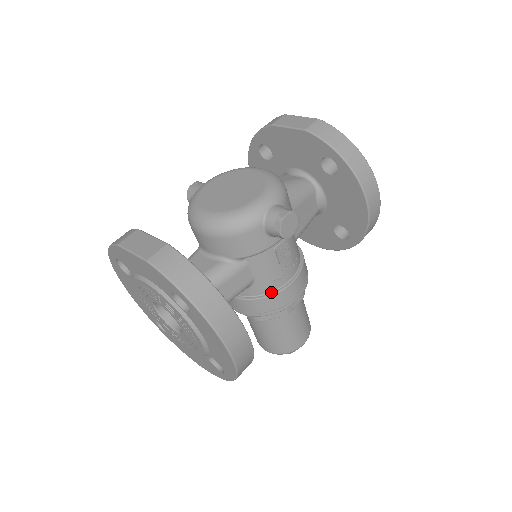
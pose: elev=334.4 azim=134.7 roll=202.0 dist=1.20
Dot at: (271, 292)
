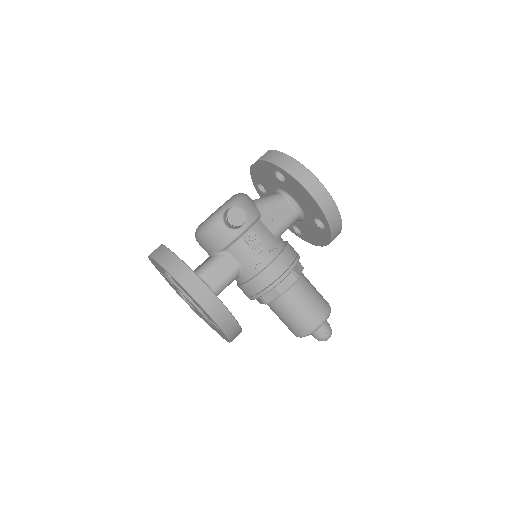
Dot at: (257, 274)
